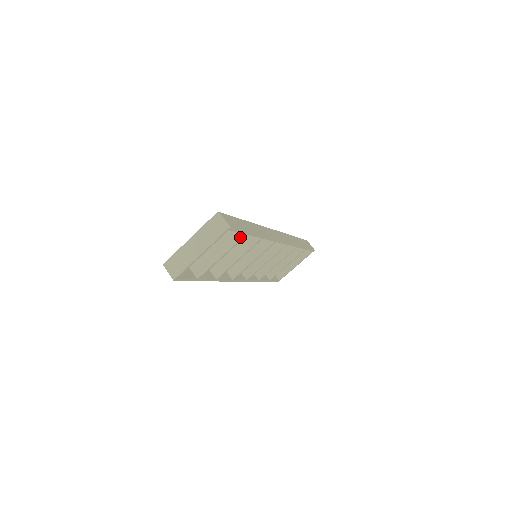
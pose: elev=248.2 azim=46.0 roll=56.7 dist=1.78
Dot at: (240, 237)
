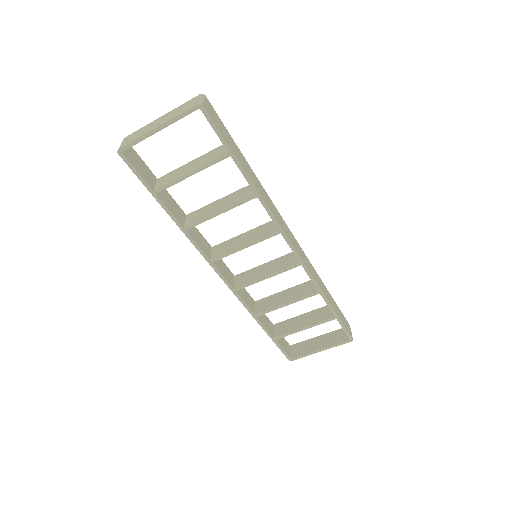
Dot at: (221, 155)
